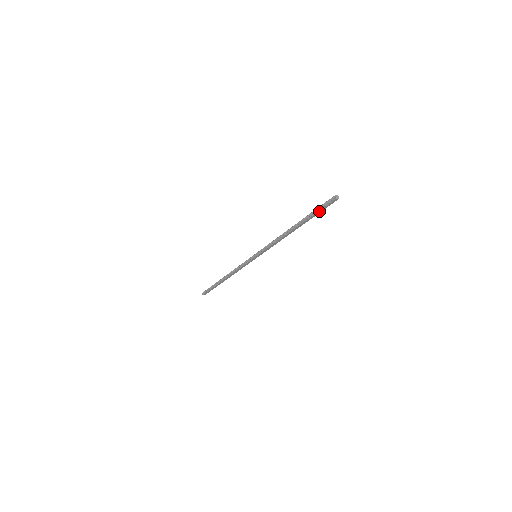
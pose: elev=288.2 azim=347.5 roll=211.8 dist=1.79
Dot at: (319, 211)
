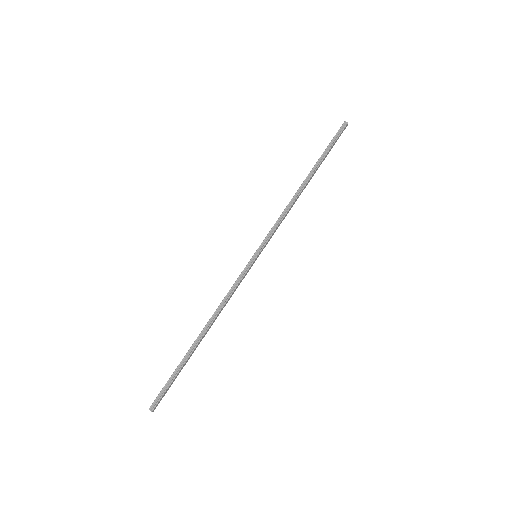
Dot at: (332, 146)
